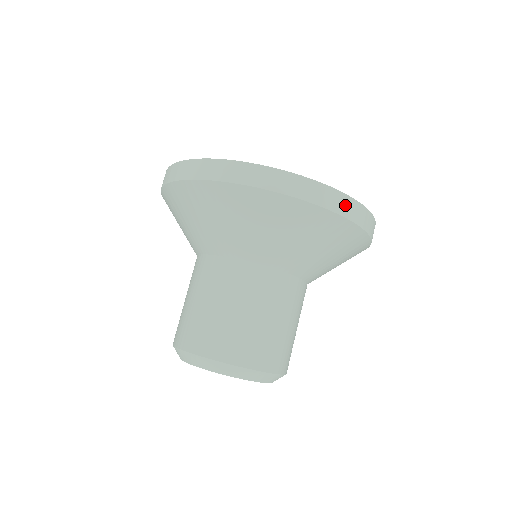
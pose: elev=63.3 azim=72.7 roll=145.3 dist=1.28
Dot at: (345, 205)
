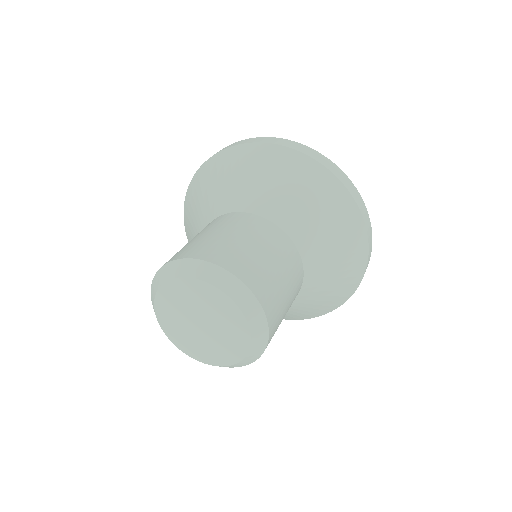
Dot at: (339, 174)
